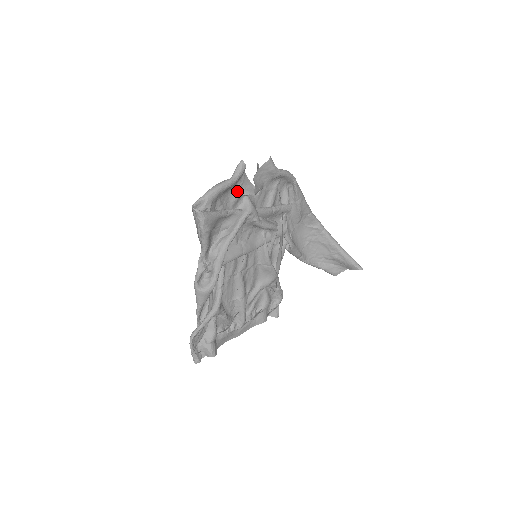
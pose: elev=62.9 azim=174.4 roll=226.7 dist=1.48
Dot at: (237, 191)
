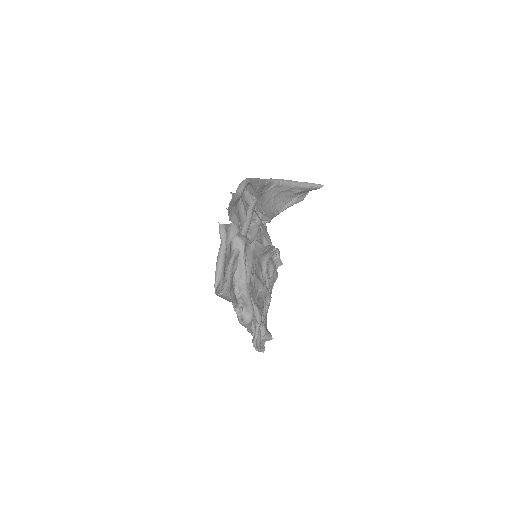
Dot at: (227, 243)
